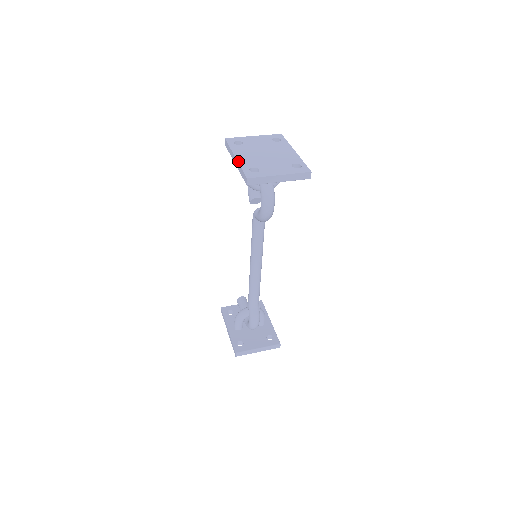
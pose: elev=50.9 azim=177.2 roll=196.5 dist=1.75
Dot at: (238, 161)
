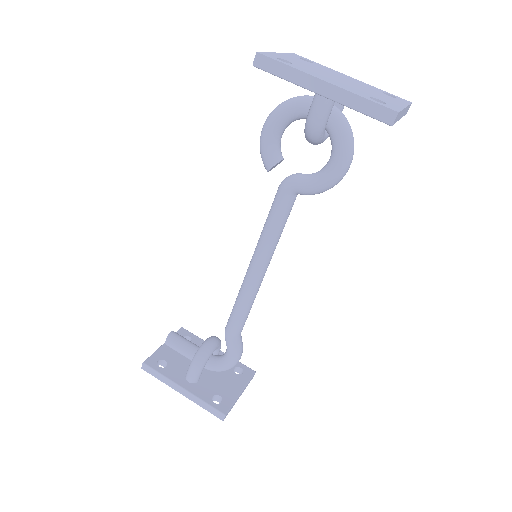
Dot at: (341, 87)
